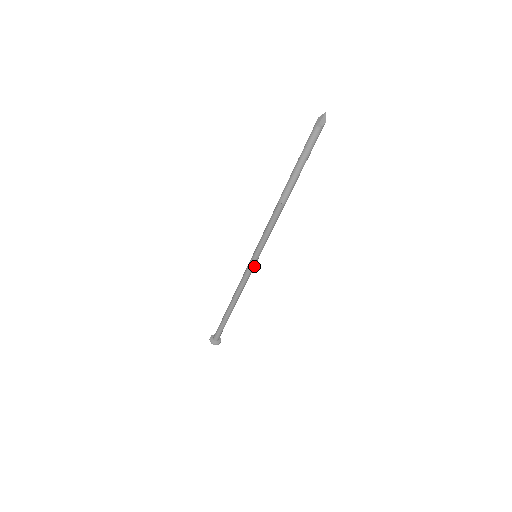
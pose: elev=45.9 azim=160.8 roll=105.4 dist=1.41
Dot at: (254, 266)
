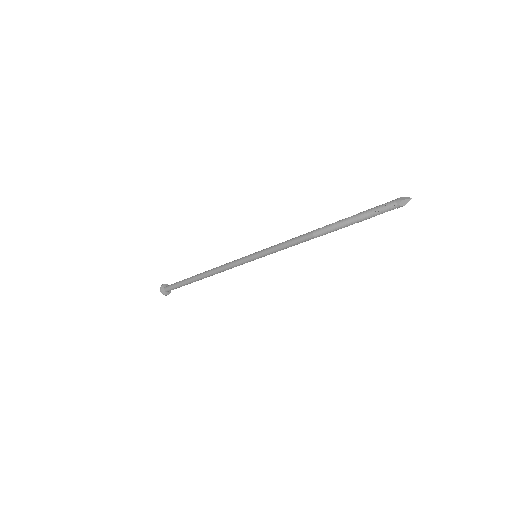
Dot at: occluded
